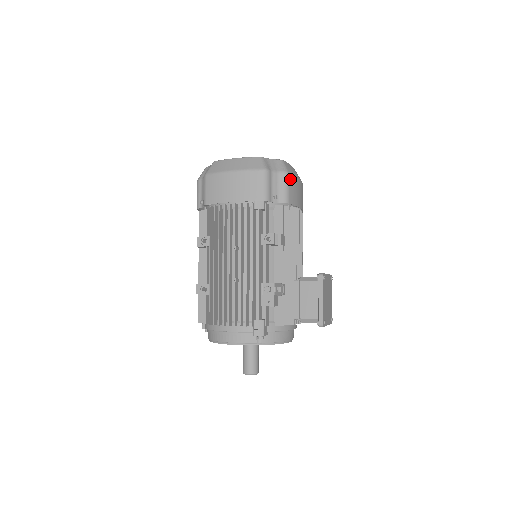
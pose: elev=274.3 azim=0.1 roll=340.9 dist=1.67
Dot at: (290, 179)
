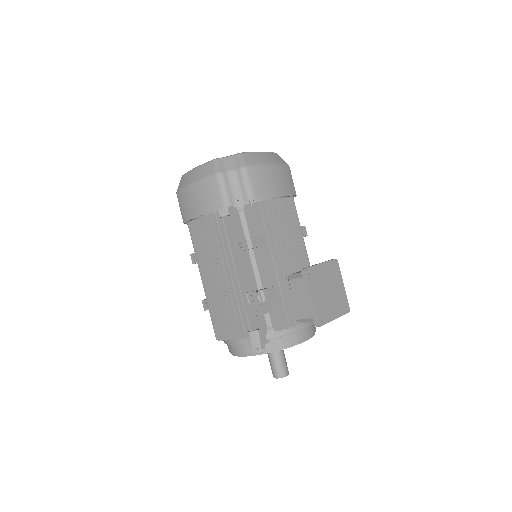
Dot at: (251, 172)
